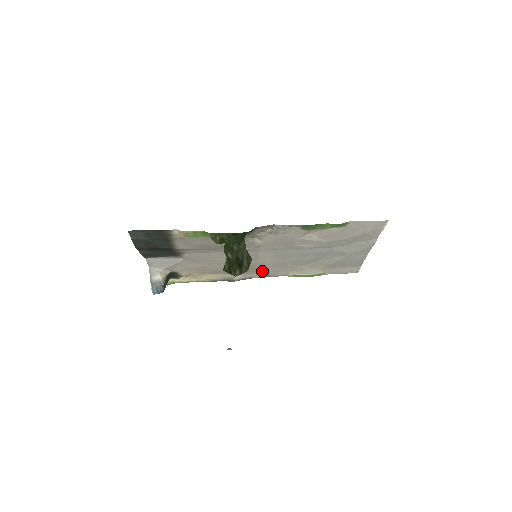
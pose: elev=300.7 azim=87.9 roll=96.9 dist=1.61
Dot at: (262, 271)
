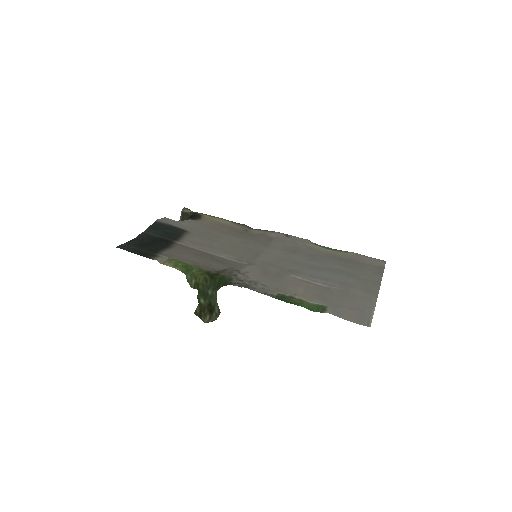
Dot at: (278, 239)
